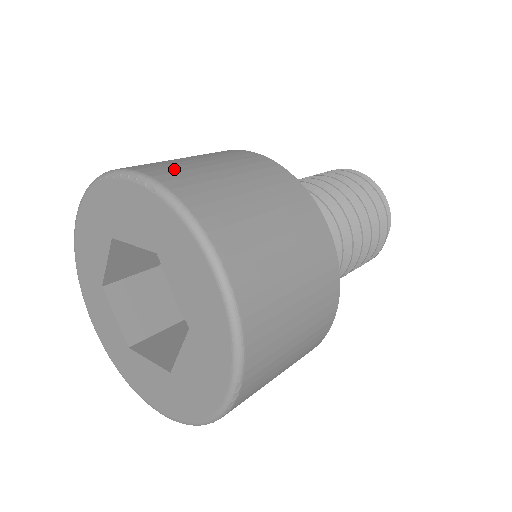
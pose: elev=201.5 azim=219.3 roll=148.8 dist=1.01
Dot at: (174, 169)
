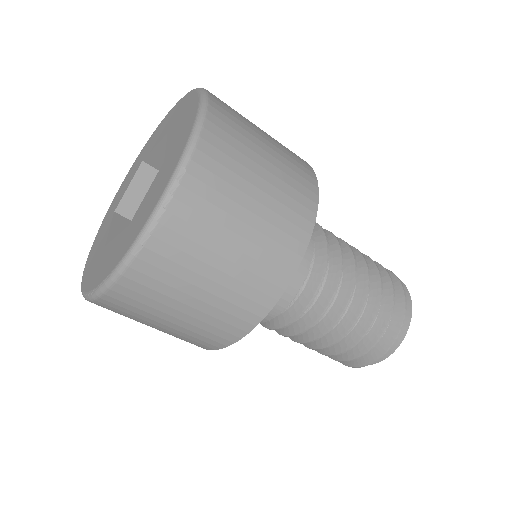
Dot at: occluded
